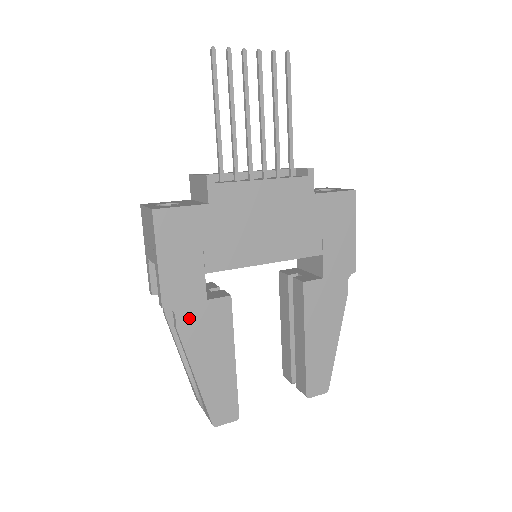
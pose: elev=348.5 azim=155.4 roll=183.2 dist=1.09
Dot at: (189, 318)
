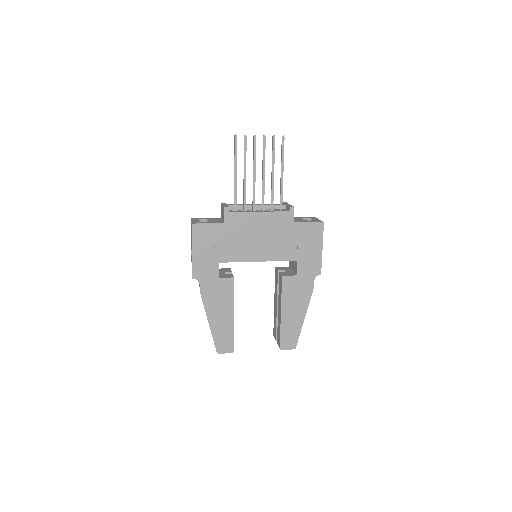
Dot at: (208, 287)
